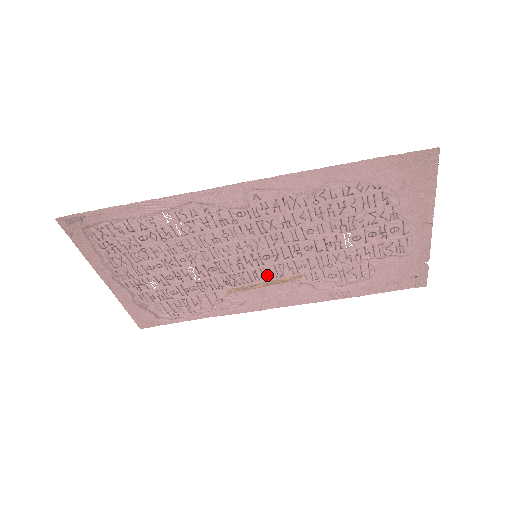
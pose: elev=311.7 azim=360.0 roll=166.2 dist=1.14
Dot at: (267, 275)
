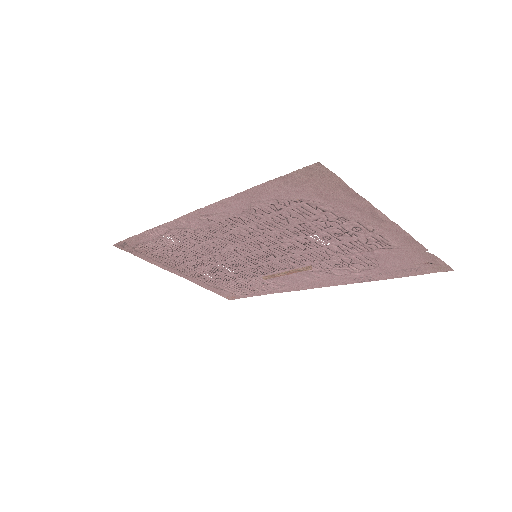
Dot at: (281, 267)
